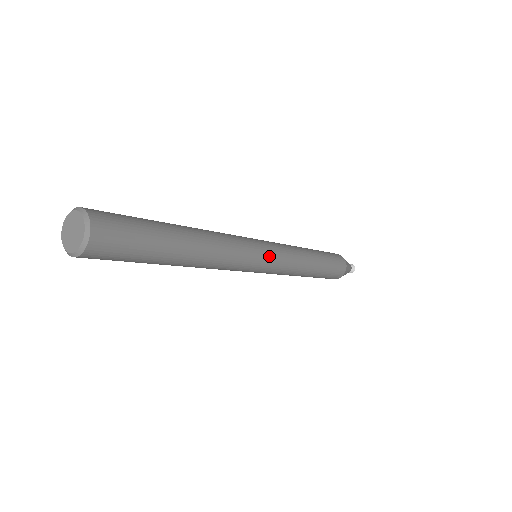
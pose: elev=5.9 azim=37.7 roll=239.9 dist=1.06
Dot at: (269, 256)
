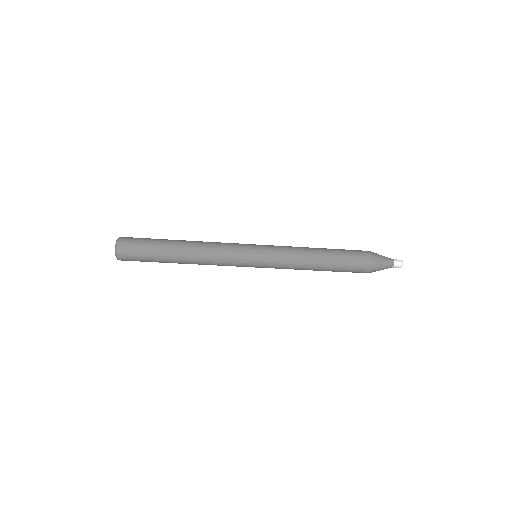
Dot at: (257, 247)
